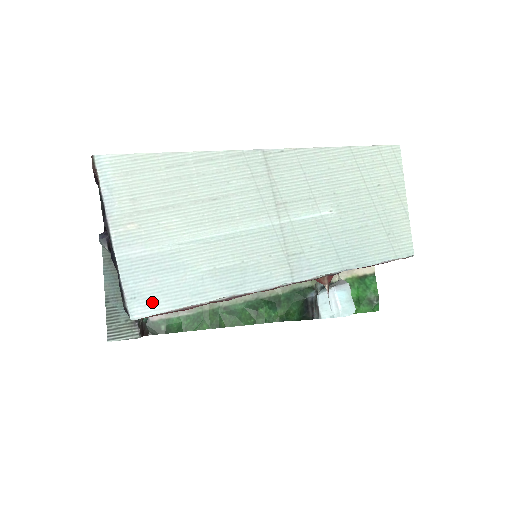
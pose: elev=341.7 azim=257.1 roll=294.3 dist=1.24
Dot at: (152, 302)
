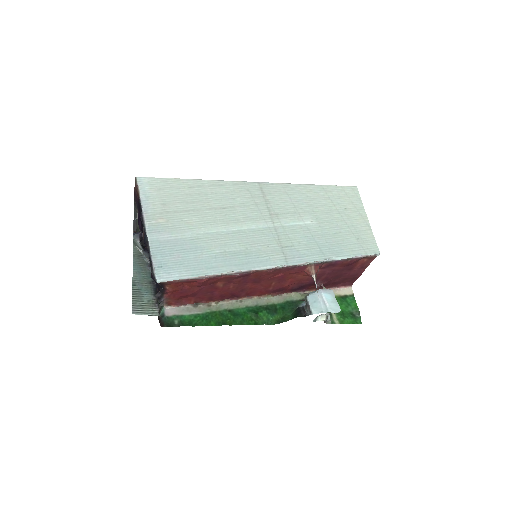
Dot at: (175, 271)
